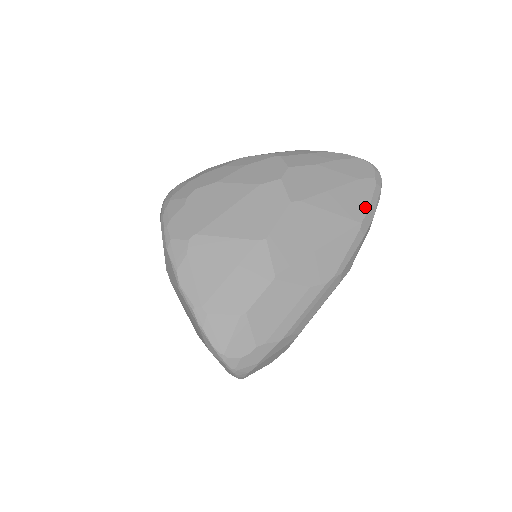
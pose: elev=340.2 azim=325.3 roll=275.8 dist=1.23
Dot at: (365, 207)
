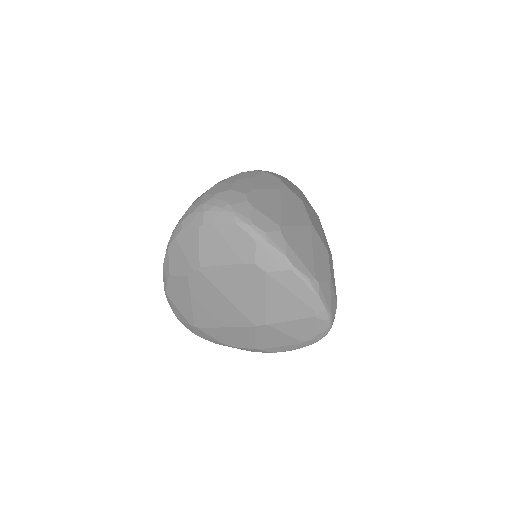
Dot at: (312, 207)
